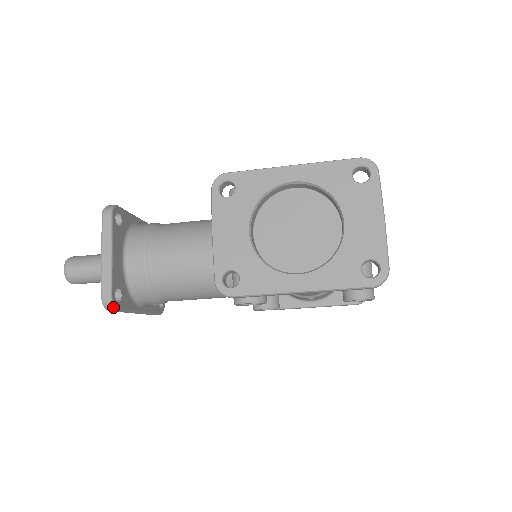
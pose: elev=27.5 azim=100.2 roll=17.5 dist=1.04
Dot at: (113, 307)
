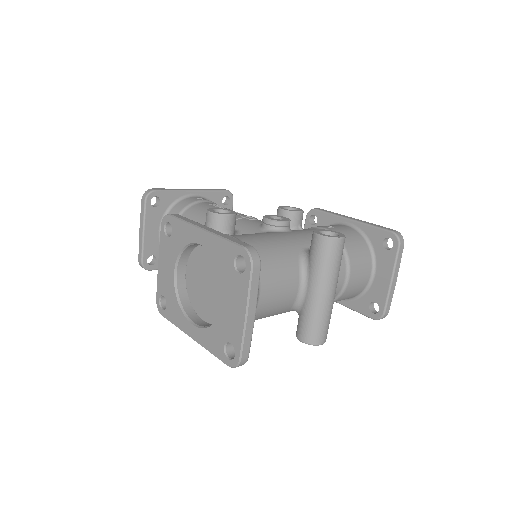
Dot at: (145, 269)
